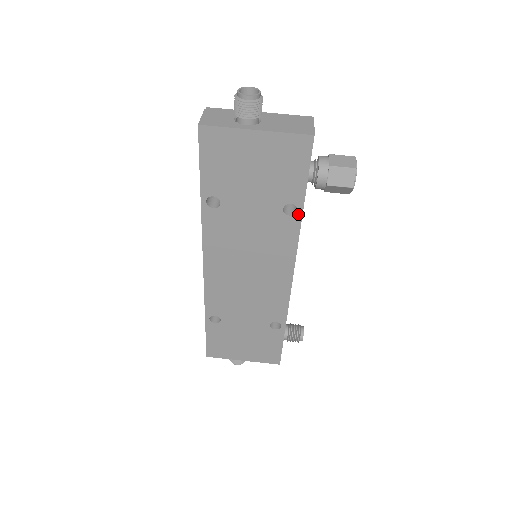
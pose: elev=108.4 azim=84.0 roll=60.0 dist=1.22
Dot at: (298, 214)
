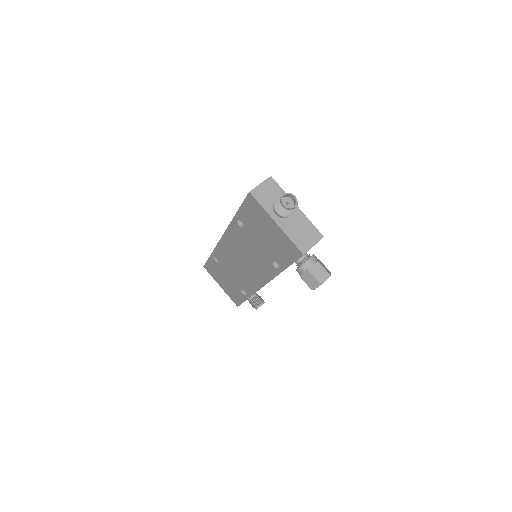
Dot at: (279, 270)
